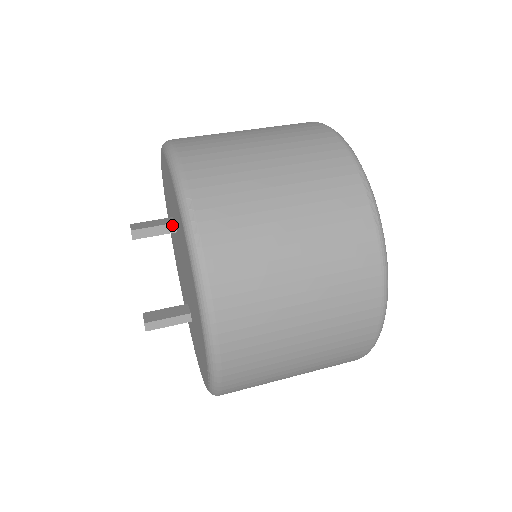
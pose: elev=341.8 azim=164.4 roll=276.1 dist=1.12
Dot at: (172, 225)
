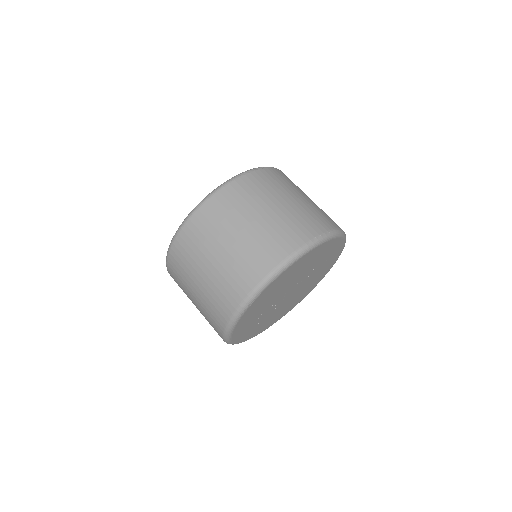
Dot at: occluded
